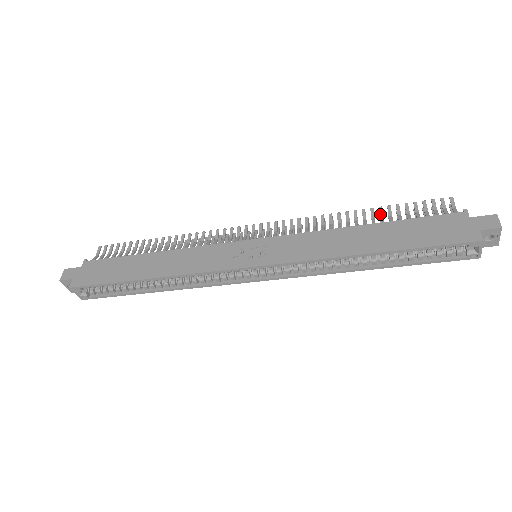
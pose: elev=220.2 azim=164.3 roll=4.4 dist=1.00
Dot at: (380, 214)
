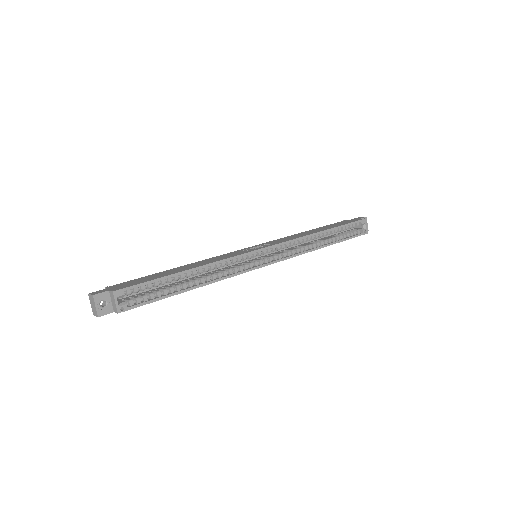
Dot at: occluded
